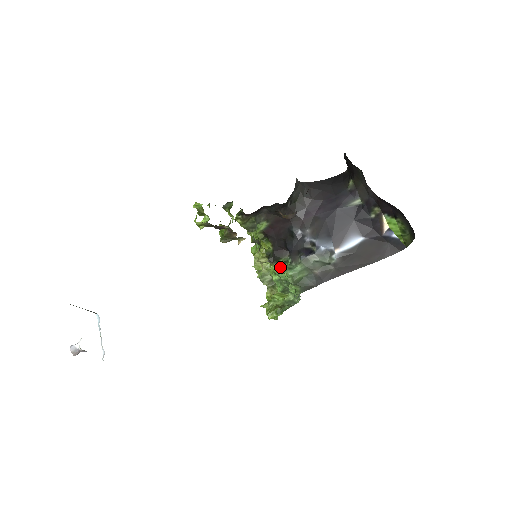
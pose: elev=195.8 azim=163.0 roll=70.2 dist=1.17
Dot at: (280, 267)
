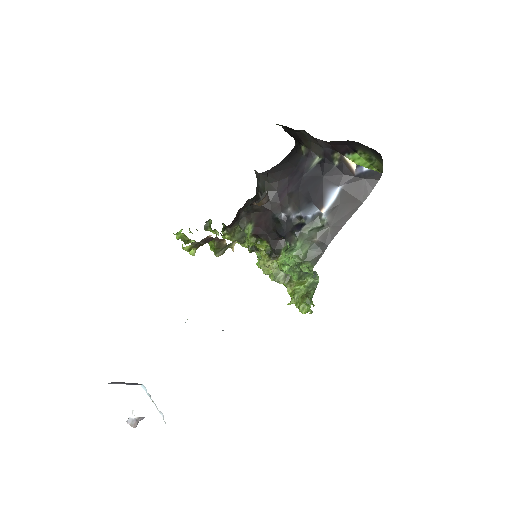
Dot at: (284, 257)
